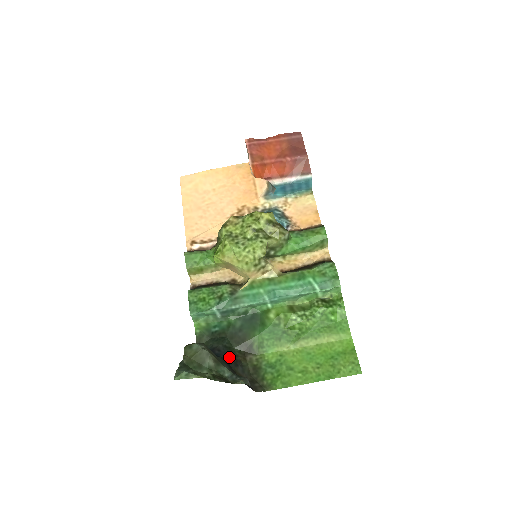
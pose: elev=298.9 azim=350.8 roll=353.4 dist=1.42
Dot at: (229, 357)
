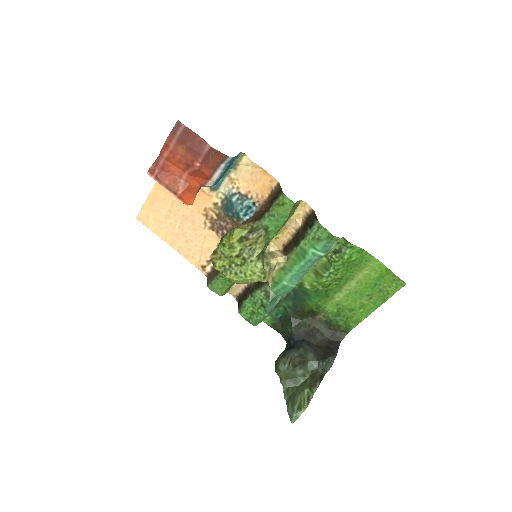
Dot at: (305, 334)
